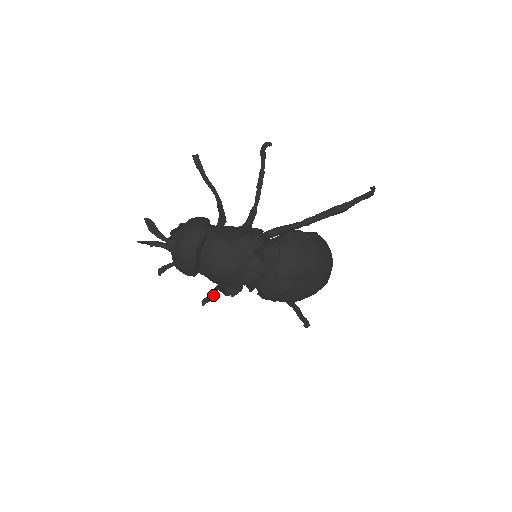
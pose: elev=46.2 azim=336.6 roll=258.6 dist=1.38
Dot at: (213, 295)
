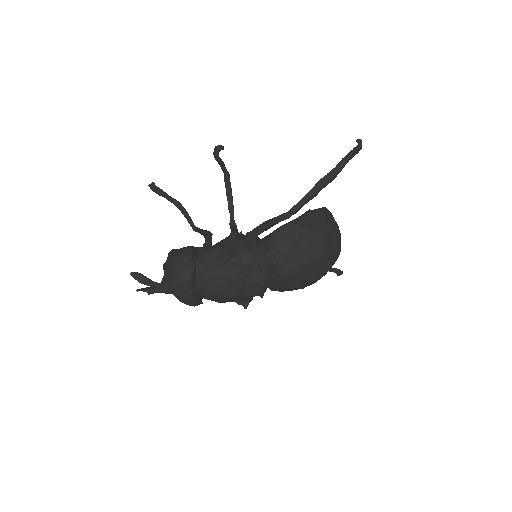
Dot at: occluded
